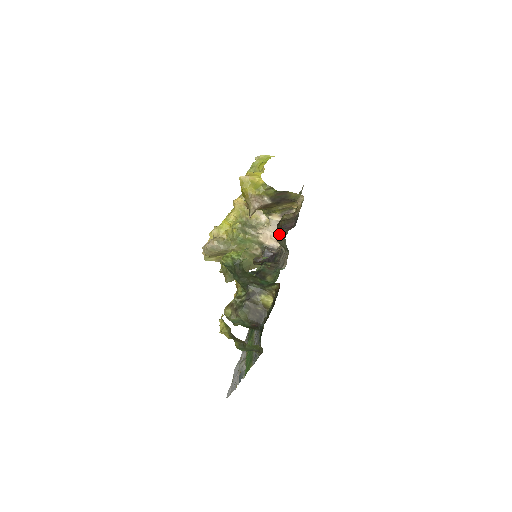
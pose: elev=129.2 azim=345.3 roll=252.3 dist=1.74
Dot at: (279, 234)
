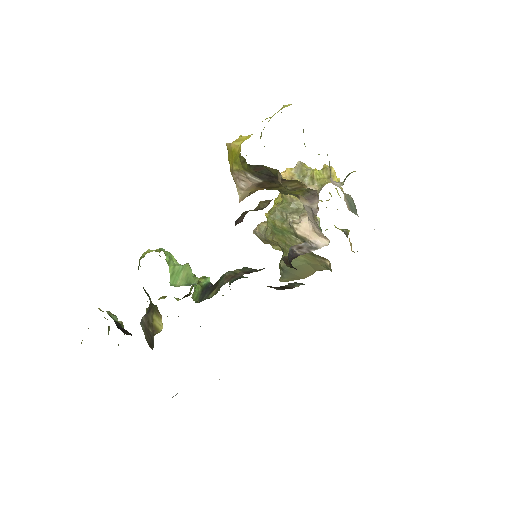
Dot at: occluded
